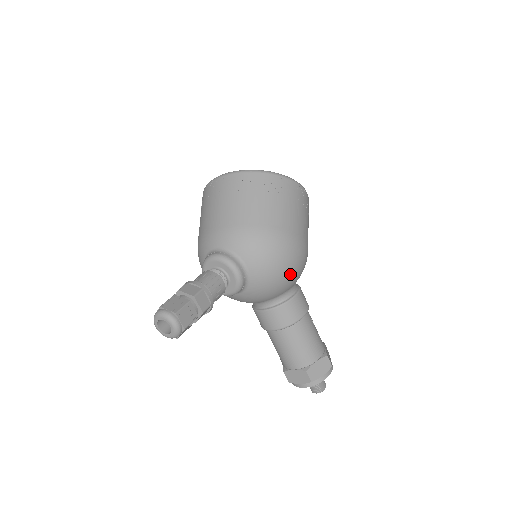
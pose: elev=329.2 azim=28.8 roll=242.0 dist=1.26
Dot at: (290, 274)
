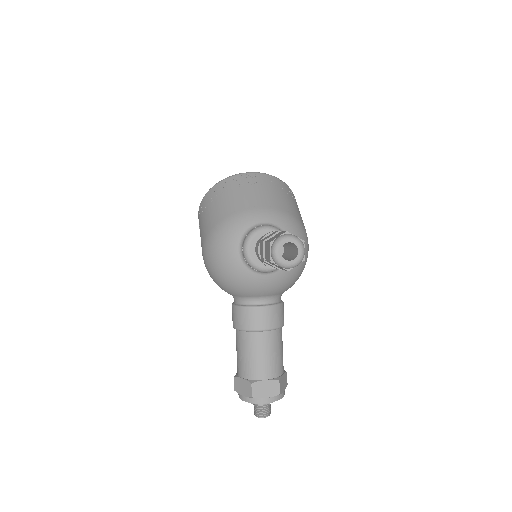
Dot at: (301, 273)
